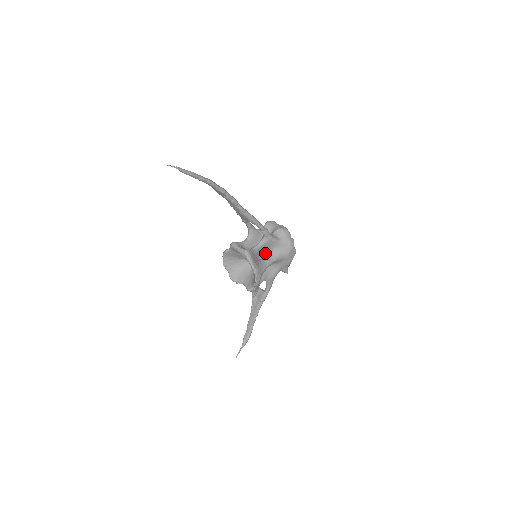
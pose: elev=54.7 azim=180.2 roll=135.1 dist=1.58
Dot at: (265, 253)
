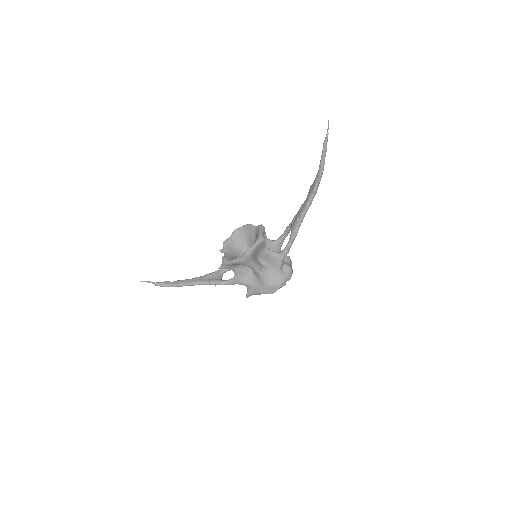
Dot at: (263, 262)
